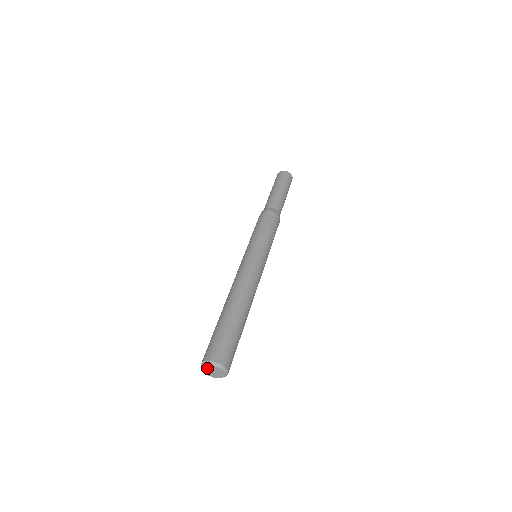
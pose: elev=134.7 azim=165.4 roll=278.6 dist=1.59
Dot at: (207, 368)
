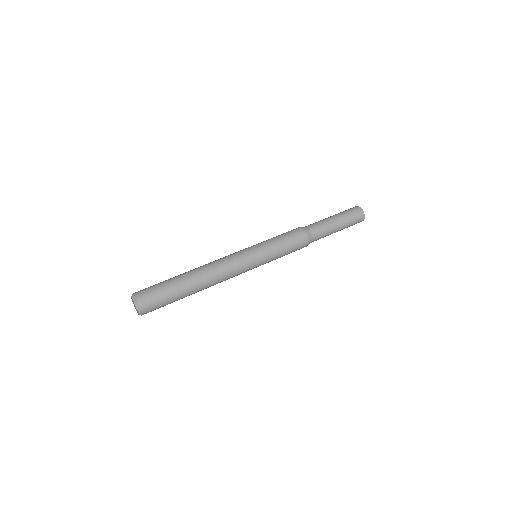
Dot at: (132, 300)
